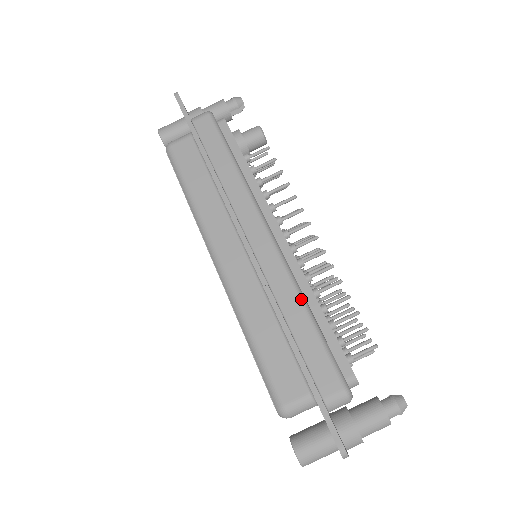
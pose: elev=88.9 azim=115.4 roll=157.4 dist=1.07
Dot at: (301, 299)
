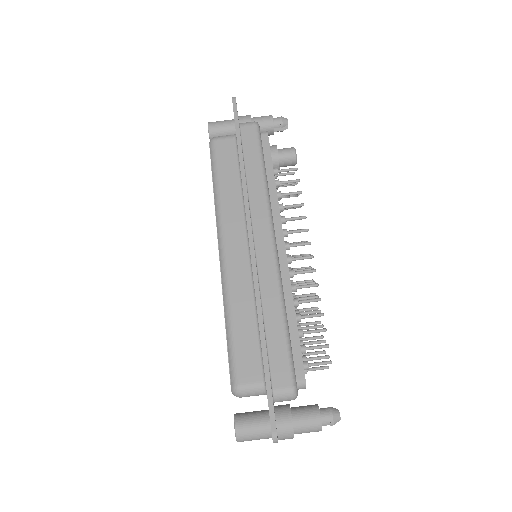
Dot at: (282, 303)
